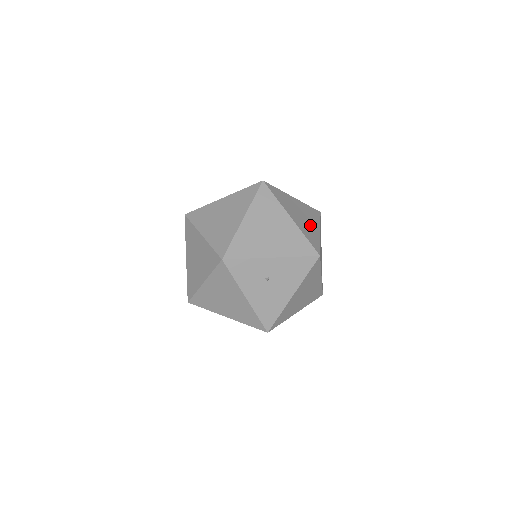
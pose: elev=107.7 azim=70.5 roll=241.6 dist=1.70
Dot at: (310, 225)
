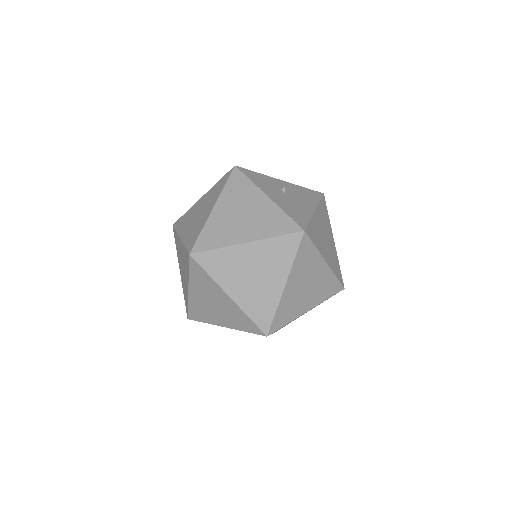
Dot at: occluded
